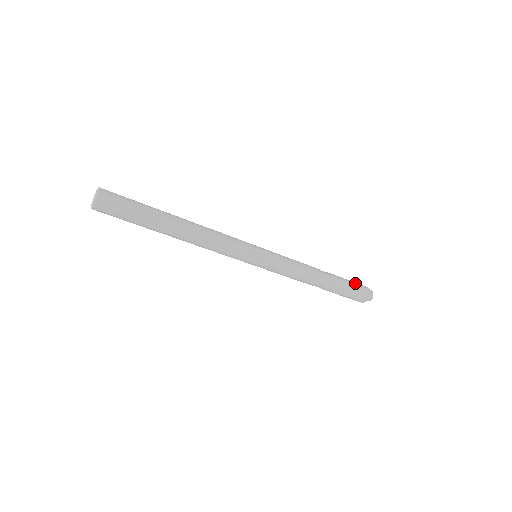
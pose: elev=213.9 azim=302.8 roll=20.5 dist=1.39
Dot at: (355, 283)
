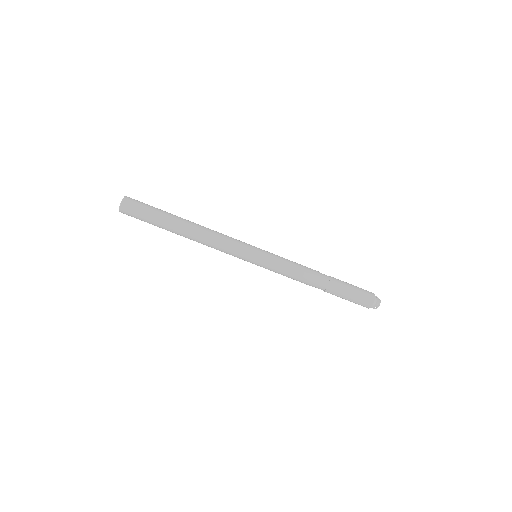
Dot at: occluded
